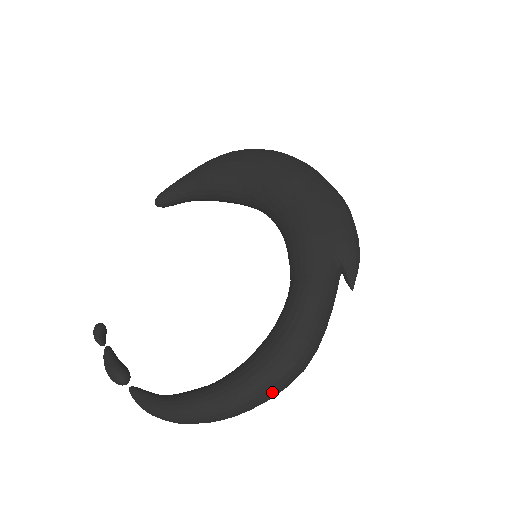
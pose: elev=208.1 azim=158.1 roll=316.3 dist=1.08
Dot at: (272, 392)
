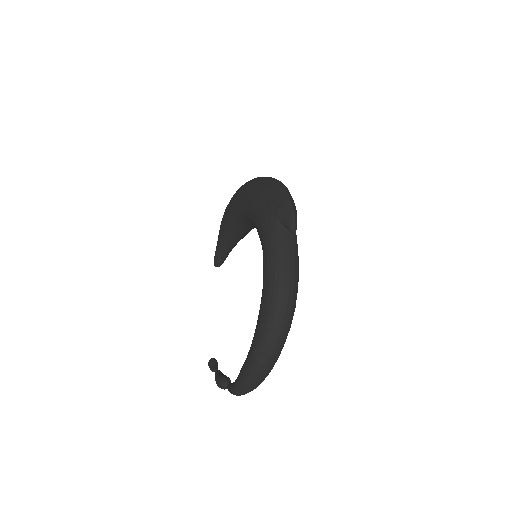
Dot at: (275, 334)
